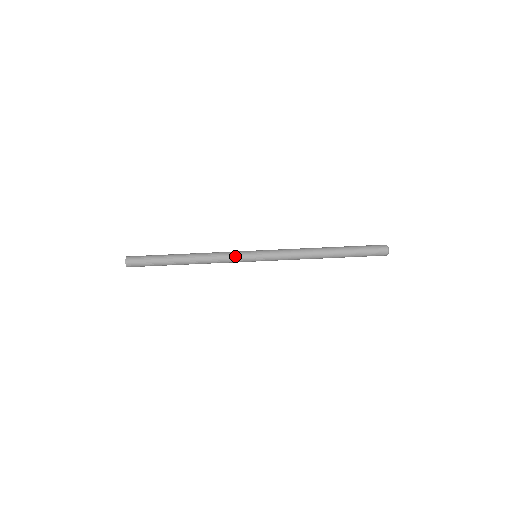
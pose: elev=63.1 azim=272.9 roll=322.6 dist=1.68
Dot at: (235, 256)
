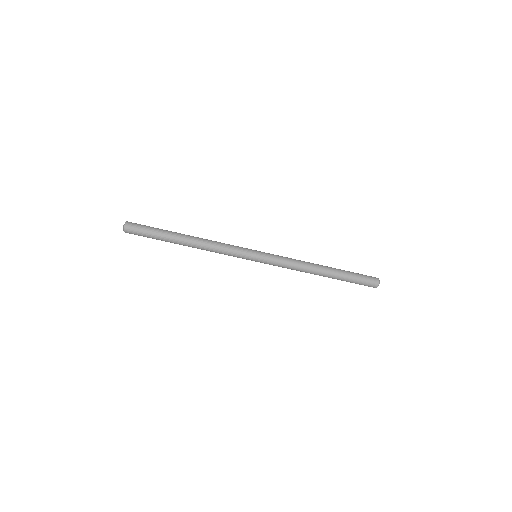
Dot at: (236, 254)
